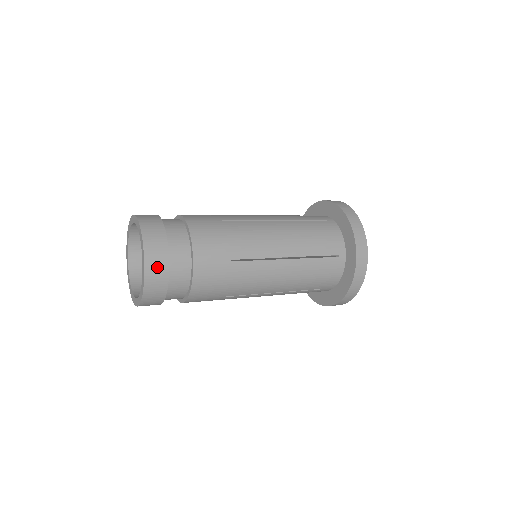
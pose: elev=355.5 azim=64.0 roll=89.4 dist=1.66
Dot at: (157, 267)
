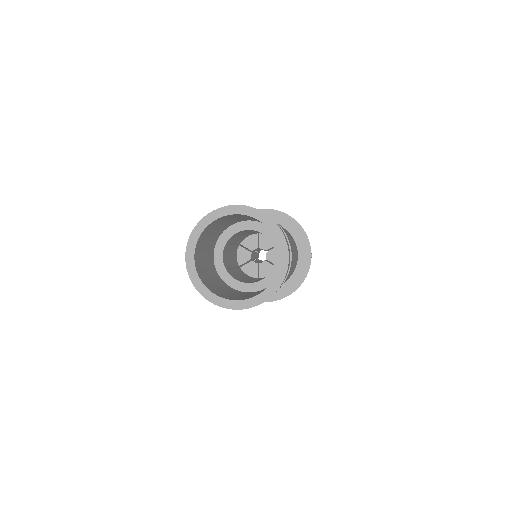
Dot at: (284, 235)
